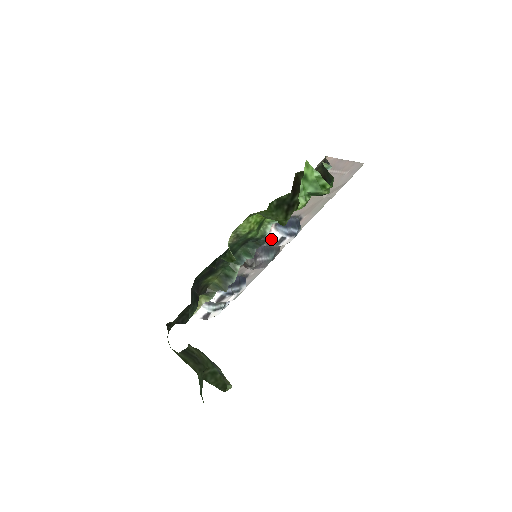
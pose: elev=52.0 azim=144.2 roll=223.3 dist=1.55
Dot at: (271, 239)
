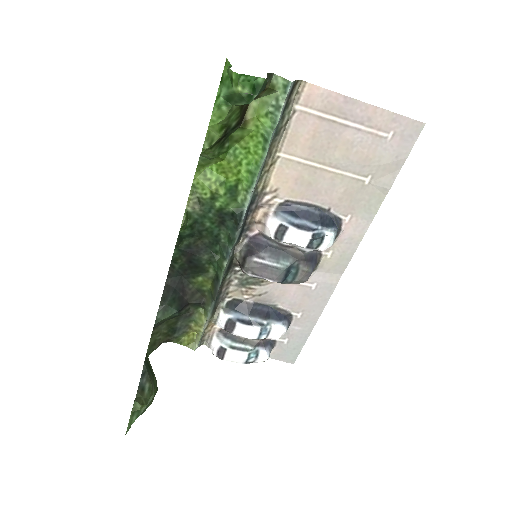
Dot at: (267, 227)
